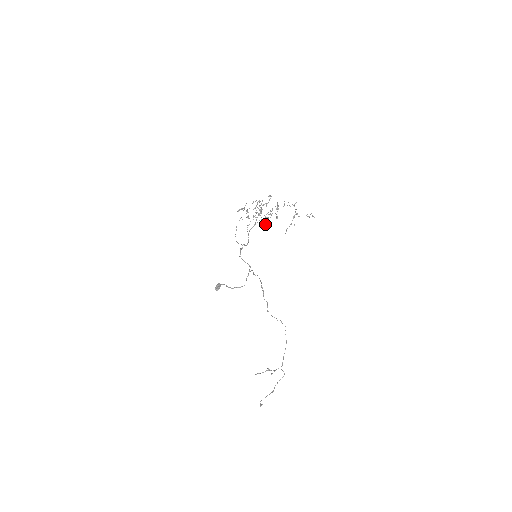
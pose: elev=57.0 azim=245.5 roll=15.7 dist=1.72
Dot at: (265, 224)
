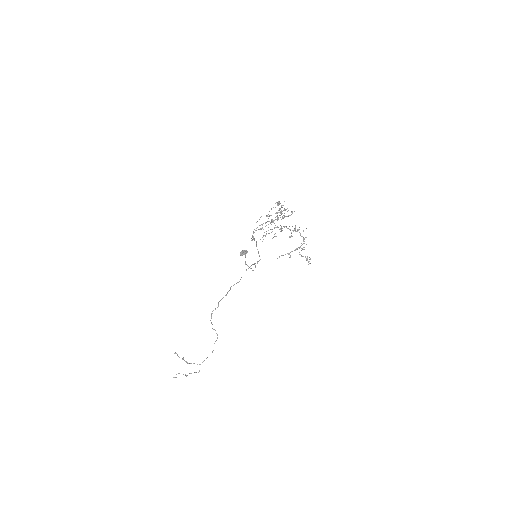
Dot at: (263, 236)
